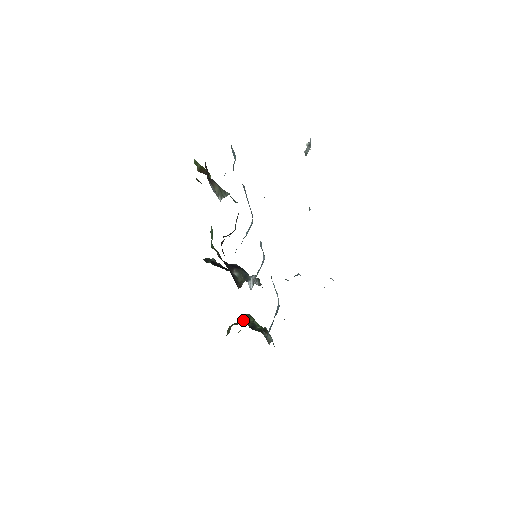
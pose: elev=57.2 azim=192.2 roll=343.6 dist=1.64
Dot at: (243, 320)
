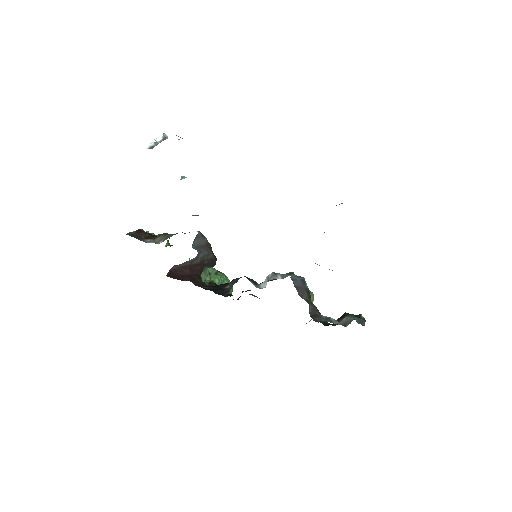
Dot at: occluded
